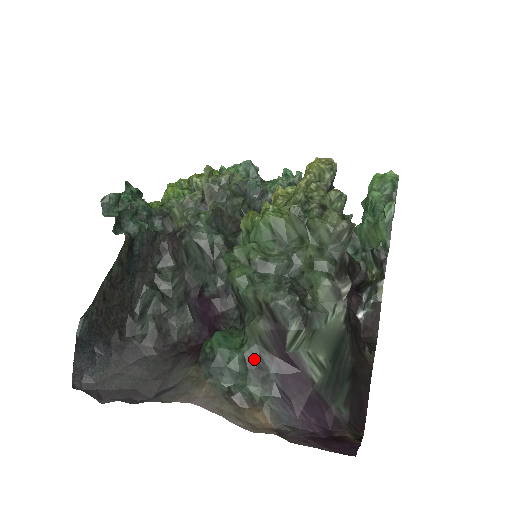
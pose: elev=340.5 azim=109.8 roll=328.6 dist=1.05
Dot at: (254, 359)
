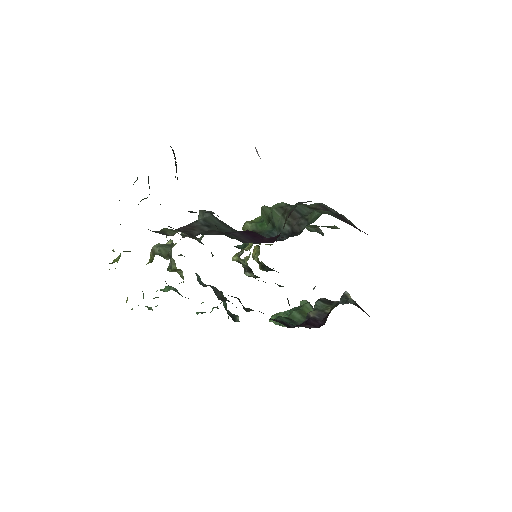
Dot at: occluded
